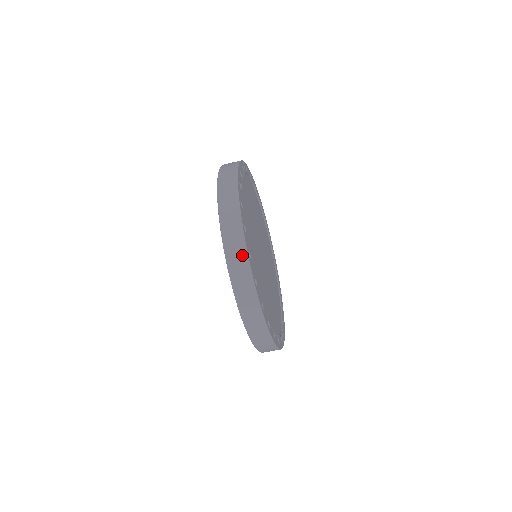
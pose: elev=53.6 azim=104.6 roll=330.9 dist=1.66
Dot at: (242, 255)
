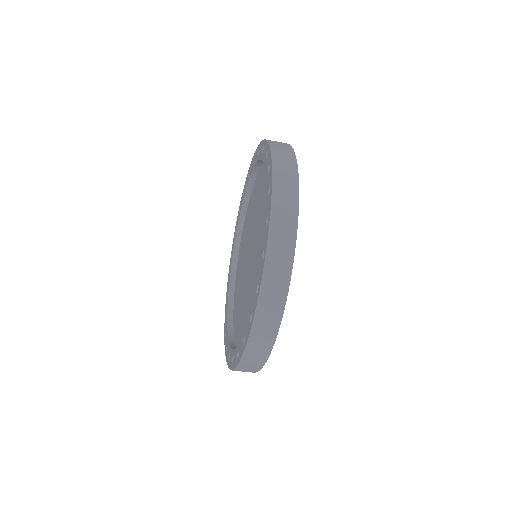
Dot at: (291, 218)
